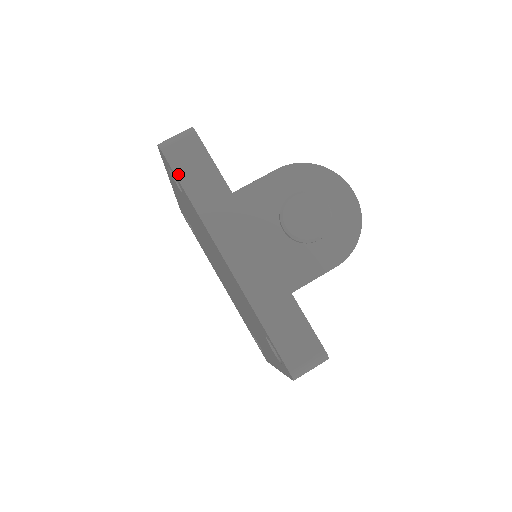
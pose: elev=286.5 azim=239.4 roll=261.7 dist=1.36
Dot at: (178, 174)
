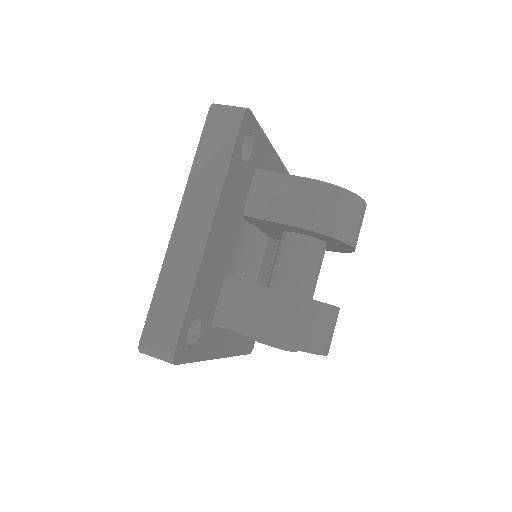
Dot at: occluded
